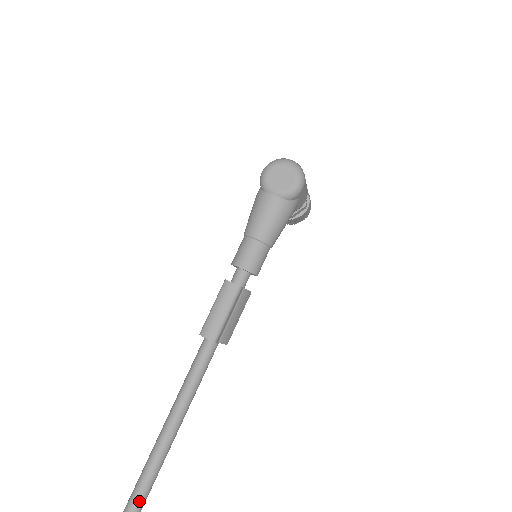
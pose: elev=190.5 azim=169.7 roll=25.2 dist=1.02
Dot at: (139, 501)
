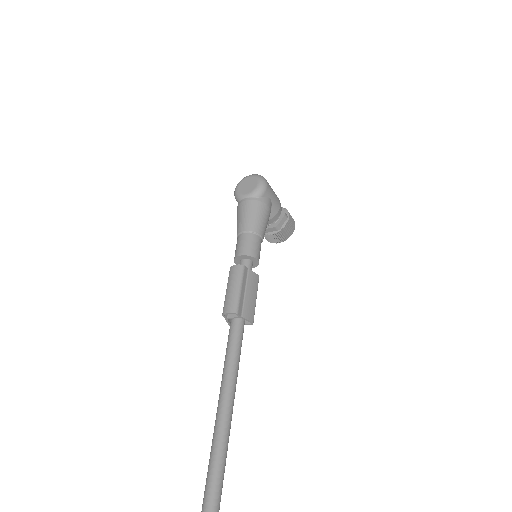
Dot at: (212, 496)
